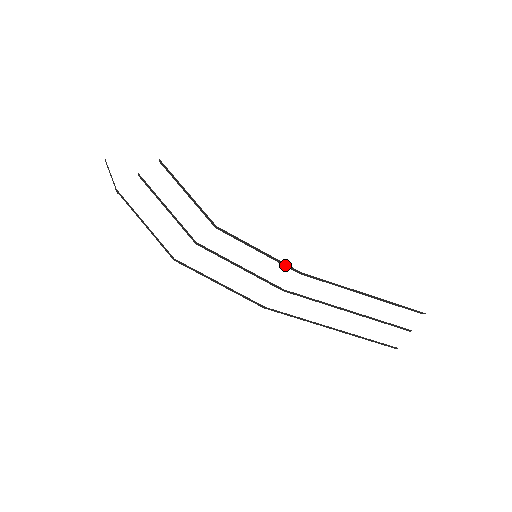
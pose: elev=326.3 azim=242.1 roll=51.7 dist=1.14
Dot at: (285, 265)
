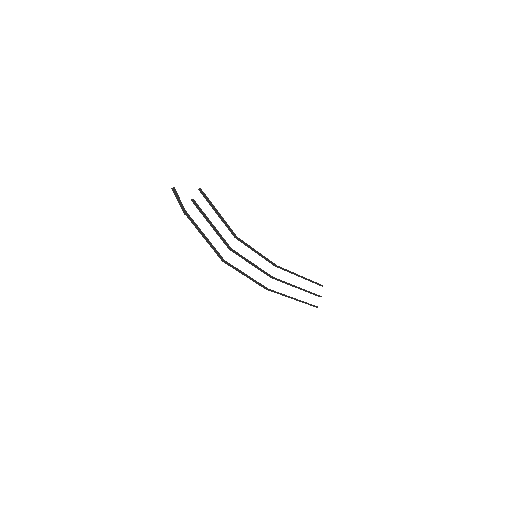
Dot at: (269, 261)
